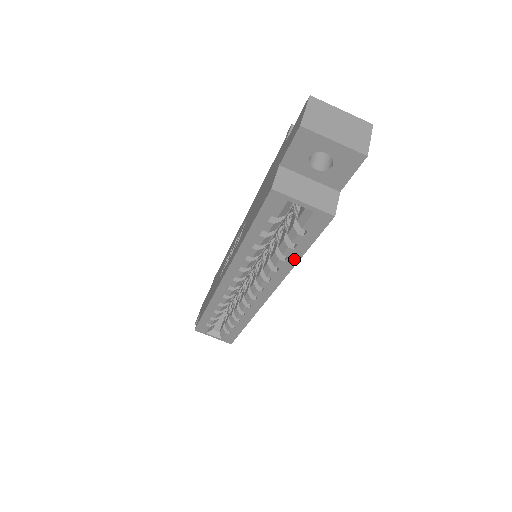
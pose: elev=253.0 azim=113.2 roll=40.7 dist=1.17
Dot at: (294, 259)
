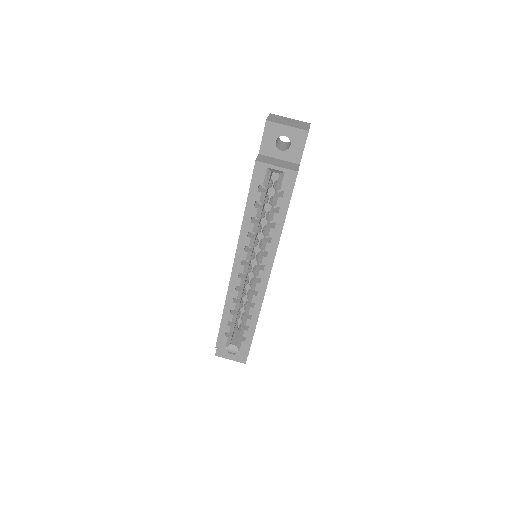
Dot at: (280, 224)
